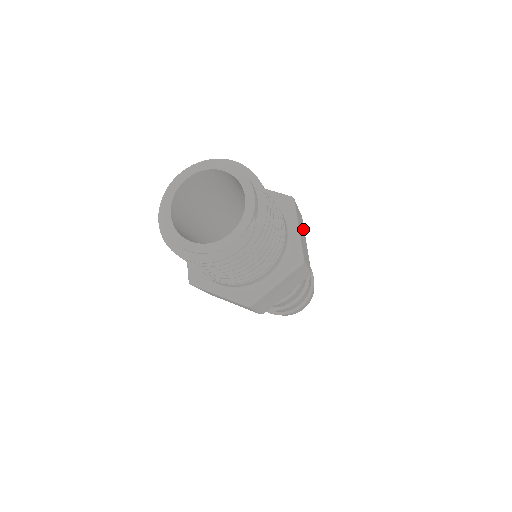
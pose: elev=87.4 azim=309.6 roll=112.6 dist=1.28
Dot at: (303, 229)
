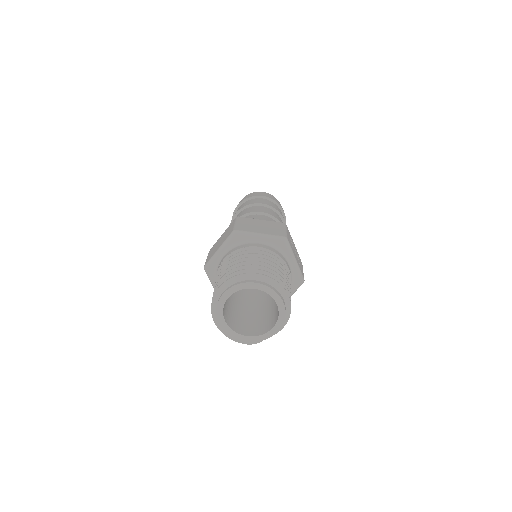
Dot at: occluded
